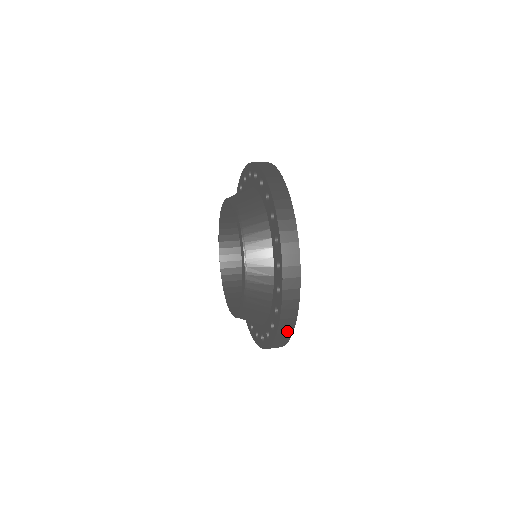
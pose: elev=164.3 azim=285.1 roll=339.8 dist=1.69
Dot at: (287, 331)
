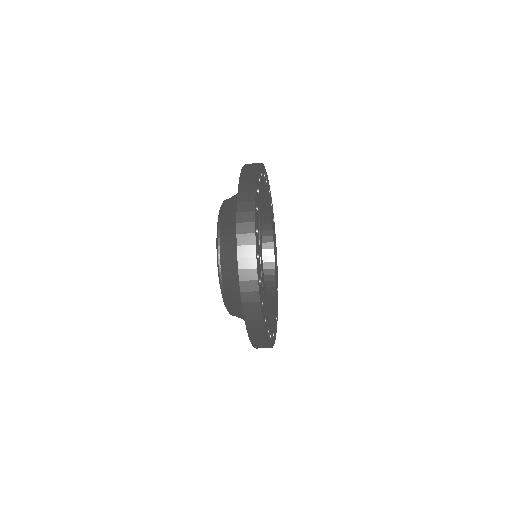
Dot at: (250, 178)
